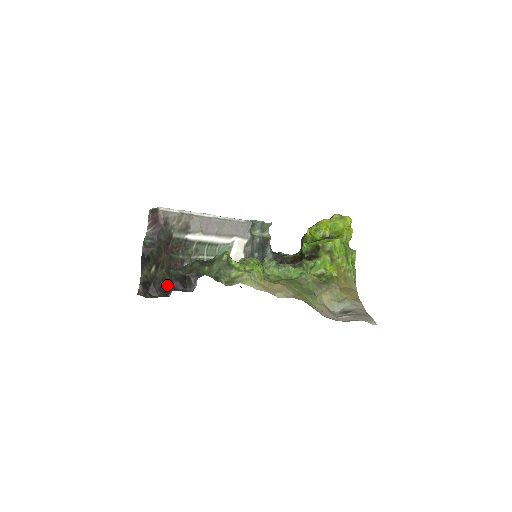
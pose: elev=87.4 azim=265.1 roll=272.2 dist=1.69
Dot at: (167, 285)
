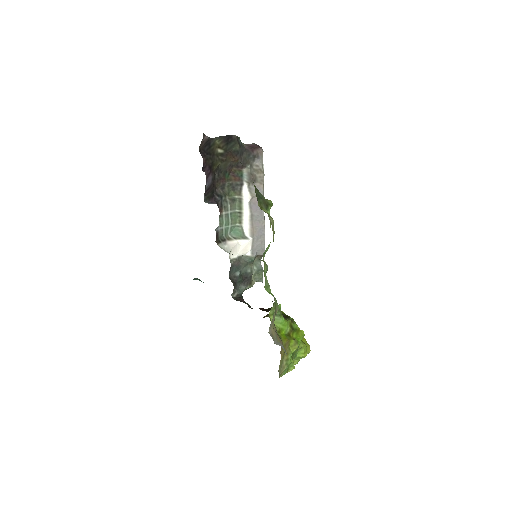
Dot at: (210, 168)
